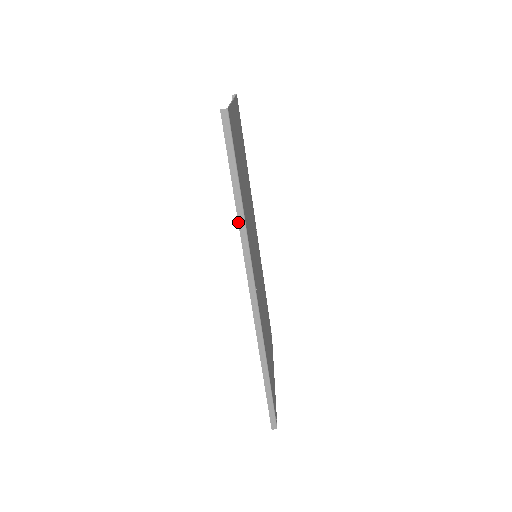
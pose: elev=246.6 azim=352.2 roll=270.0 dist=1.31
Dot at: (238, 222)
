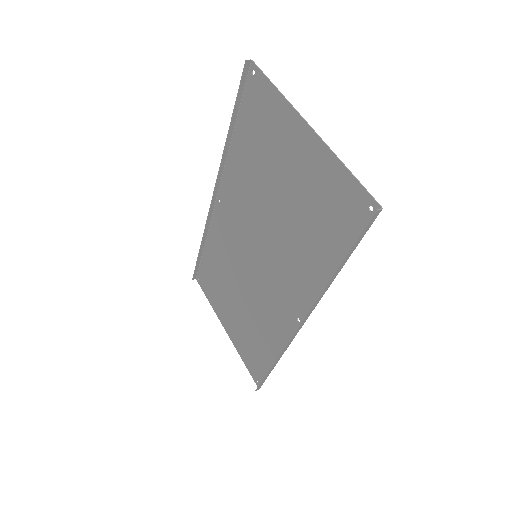
Dot at: (325, 287)
